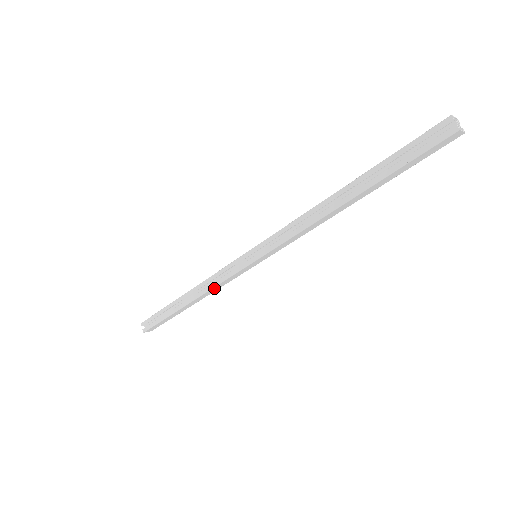
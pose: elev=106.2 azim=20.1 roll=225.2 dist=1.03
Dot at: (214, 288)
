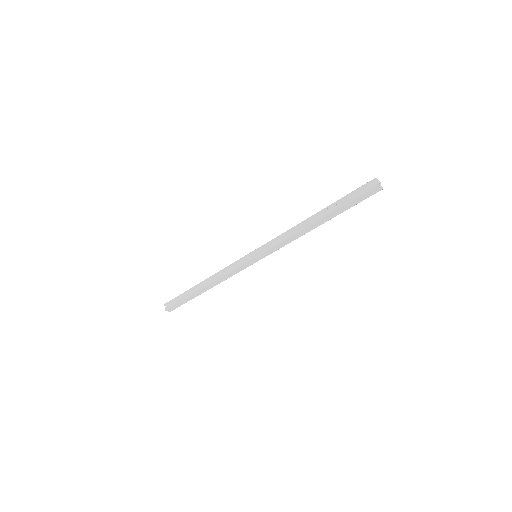
Dot at: (224, 277)
